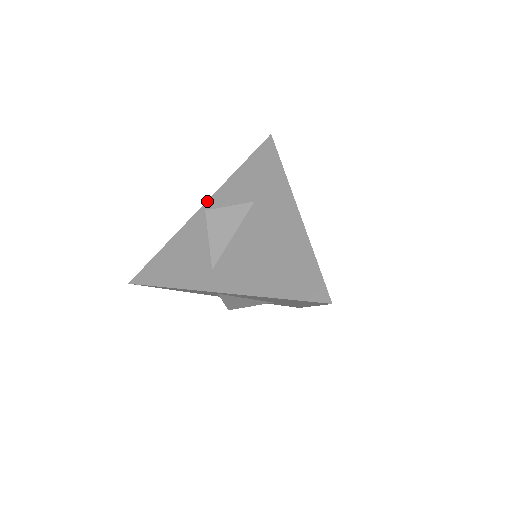
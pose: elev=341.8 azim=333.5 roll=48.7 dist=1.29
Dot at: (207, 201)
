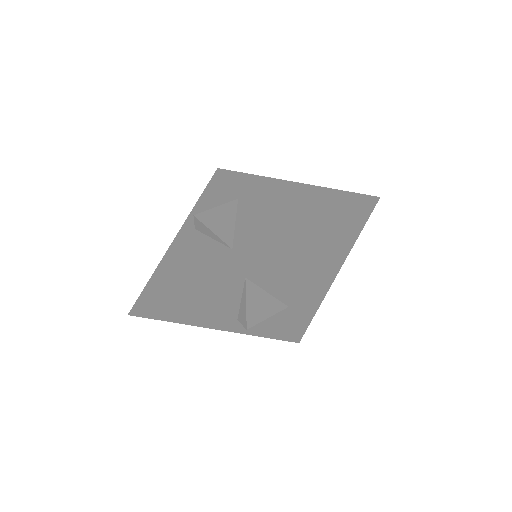
Dot at: (184, 223)
